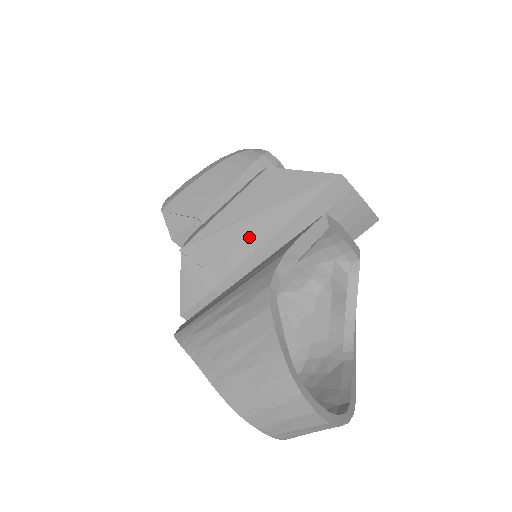
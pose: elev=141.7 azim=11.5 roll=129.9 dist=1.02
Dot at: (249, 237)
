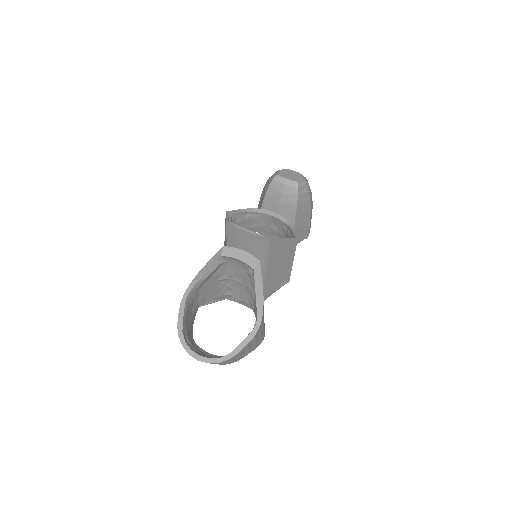
Dot at: occluded
